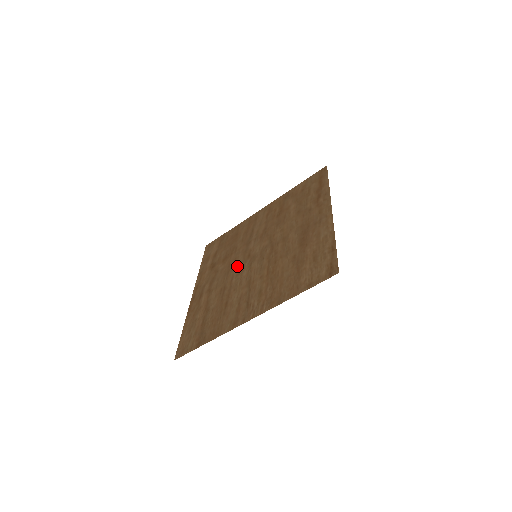
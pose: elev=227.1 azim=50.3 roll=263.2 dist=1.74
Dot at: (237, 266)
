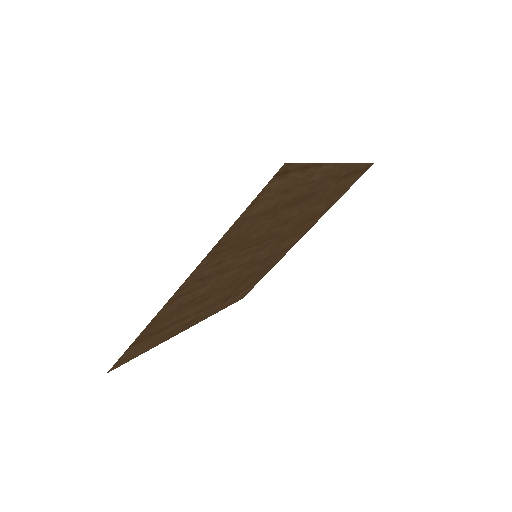
Dot at: (236, 277)
